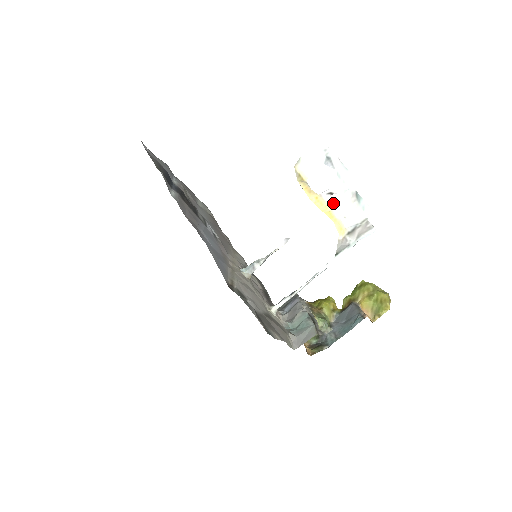
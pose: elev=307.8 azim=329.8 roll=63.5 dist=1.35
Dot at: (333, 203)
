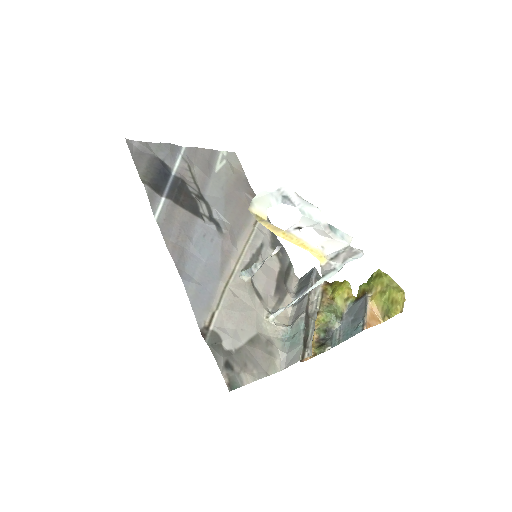
Dot at: (304, 236)
